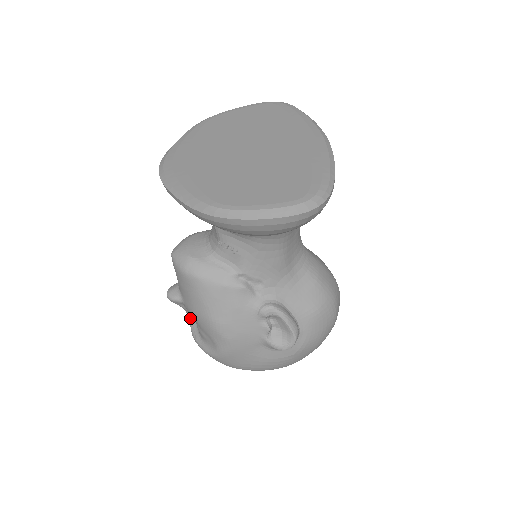
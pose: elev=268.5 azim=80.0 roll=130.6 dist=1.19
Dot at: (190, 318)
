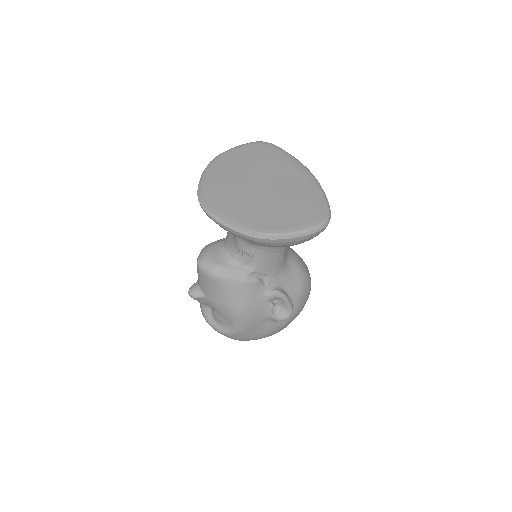
Dot at: (204, 309)
